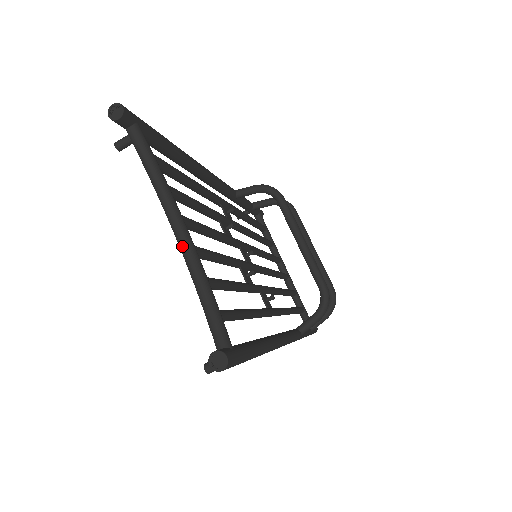
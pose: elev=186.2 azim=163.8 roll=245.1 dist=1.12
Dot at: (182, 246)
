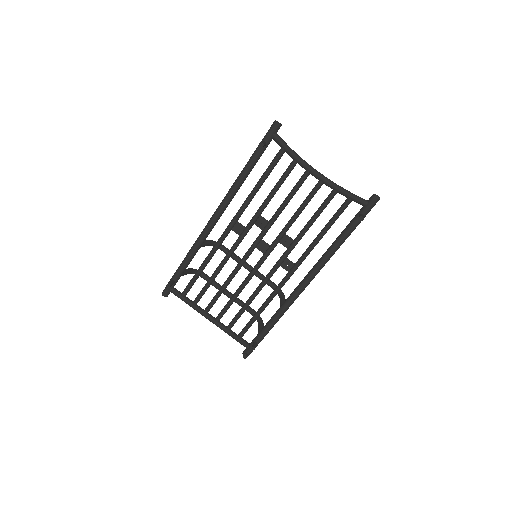
Dot at: (323, 176)
